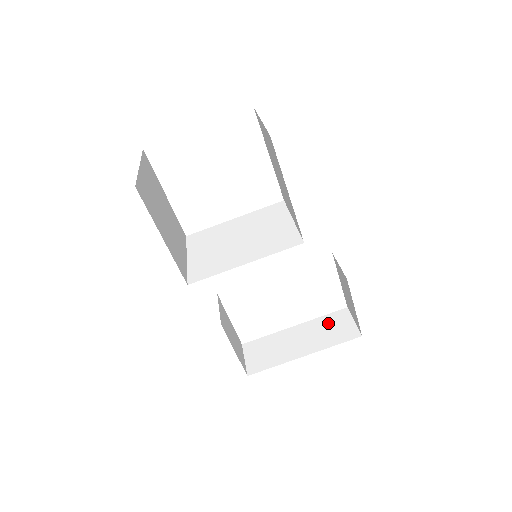
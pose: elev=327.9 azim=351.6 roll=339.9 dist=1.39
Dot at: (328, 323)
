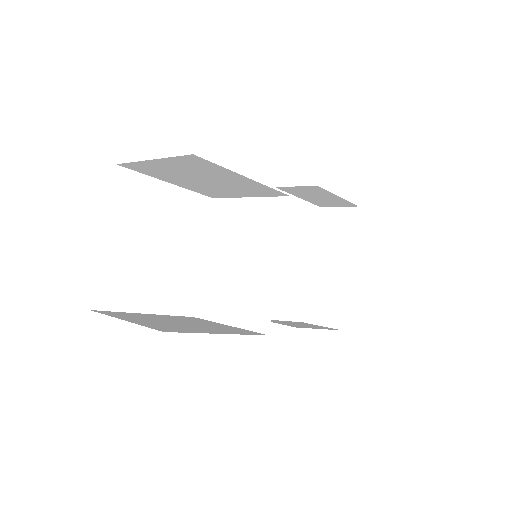
Dot at: (327, 231)
